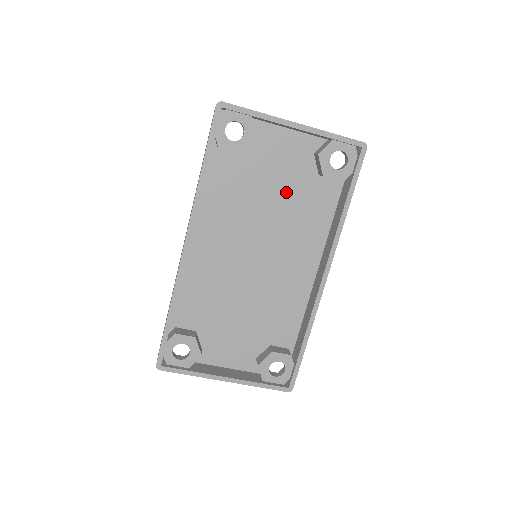
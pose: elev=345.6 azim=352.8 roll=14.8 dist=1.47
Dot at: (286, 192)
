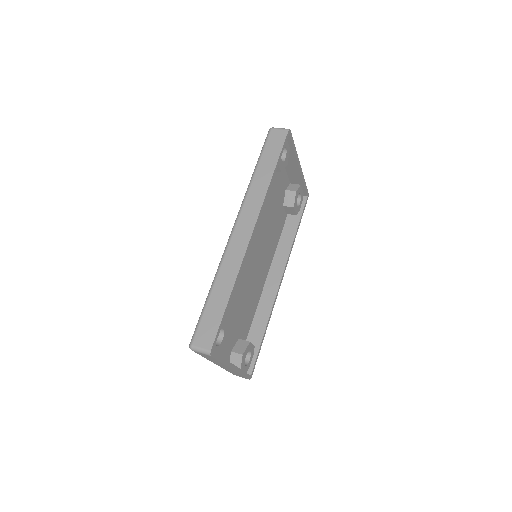
Dot at: (273, 211)
